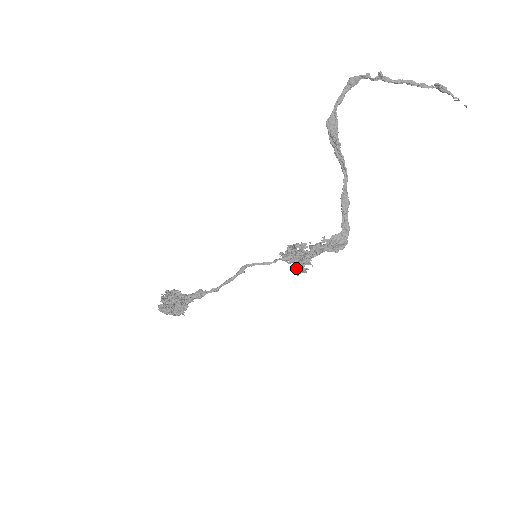
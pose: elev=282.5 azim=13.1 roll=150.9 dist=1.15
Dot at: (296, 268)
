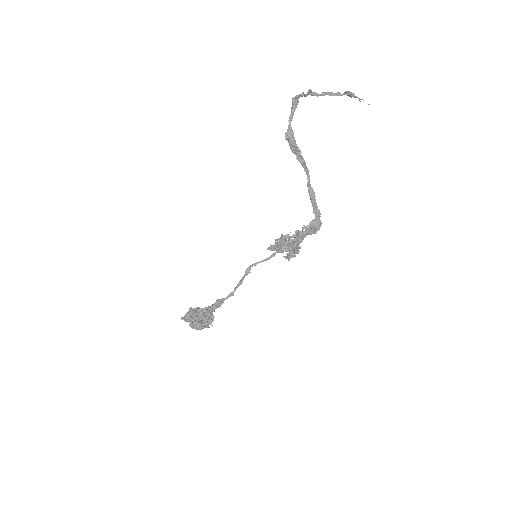
Dot at: occluded
